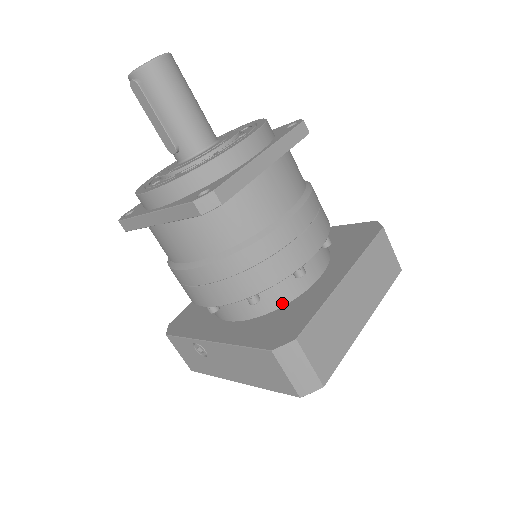
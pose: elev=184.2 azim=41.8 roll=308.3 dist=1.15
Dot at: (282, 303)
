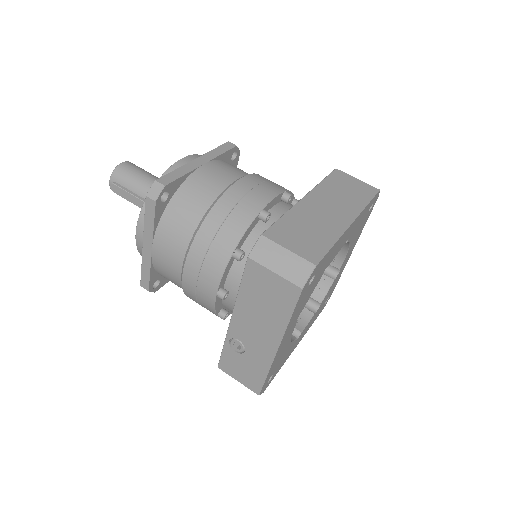
Dot at: occluded
